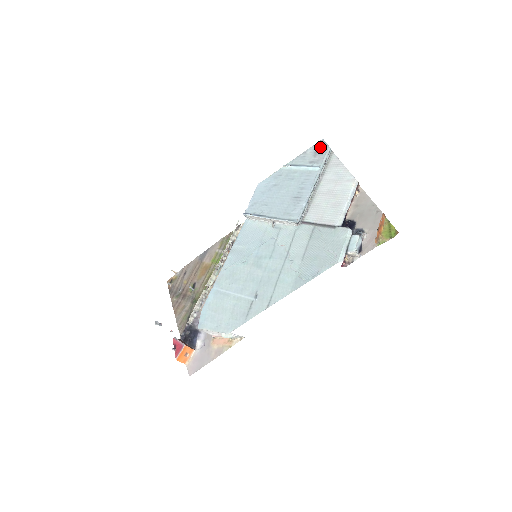
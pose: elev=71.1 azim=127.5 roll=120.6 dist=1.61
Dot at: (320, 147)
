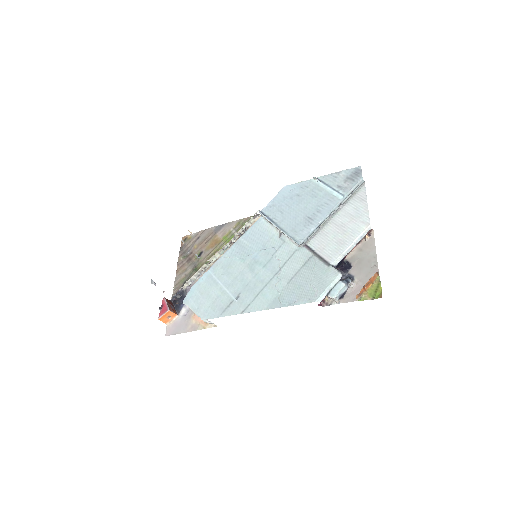
Dot at: (354, 174)
